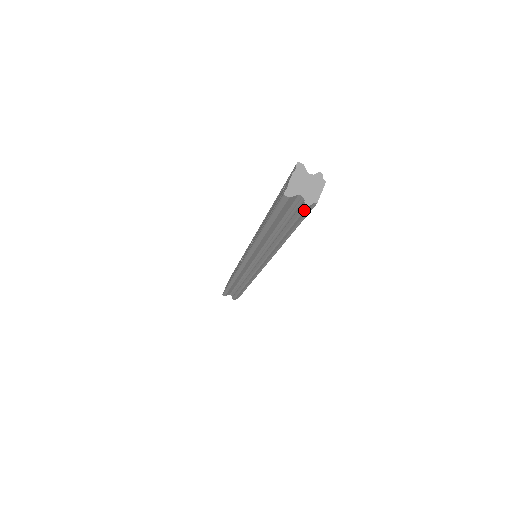
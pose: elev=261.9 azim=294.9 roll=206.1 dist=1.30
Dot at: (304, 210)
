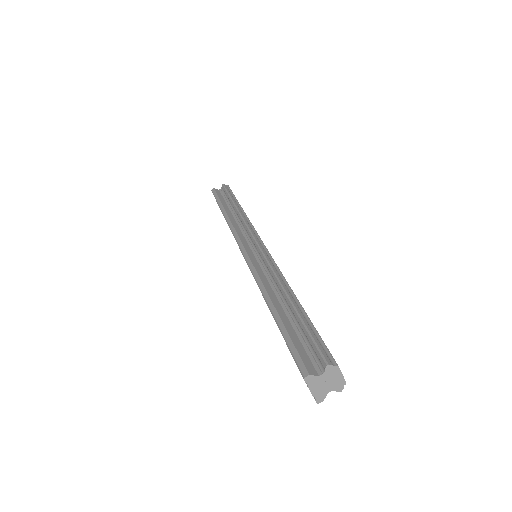
Dot at: occluded
